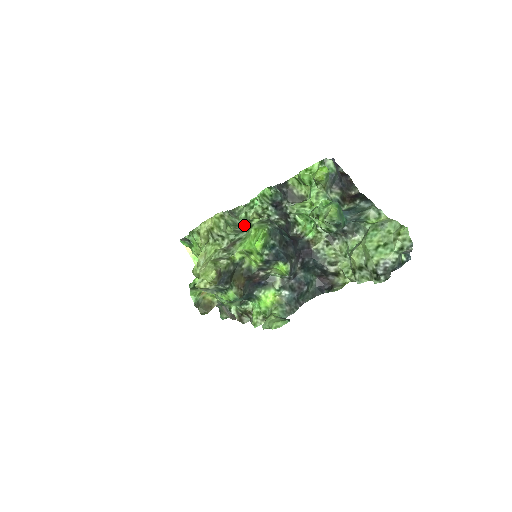
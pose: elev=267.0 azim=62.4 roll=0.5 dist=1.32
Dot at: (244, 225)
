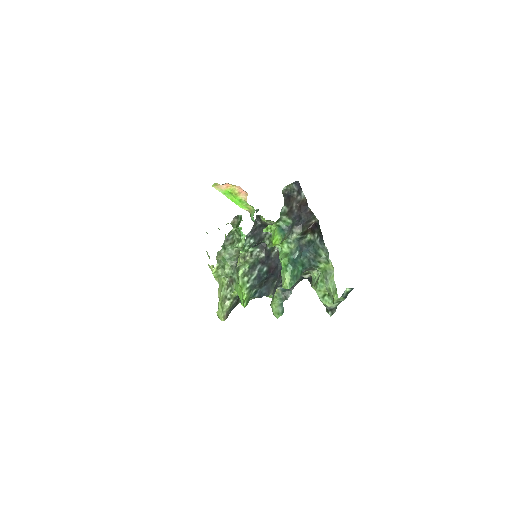
Dot at: (238, 253)
